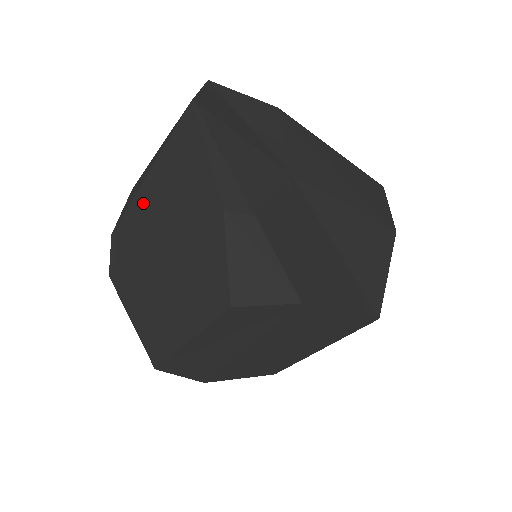
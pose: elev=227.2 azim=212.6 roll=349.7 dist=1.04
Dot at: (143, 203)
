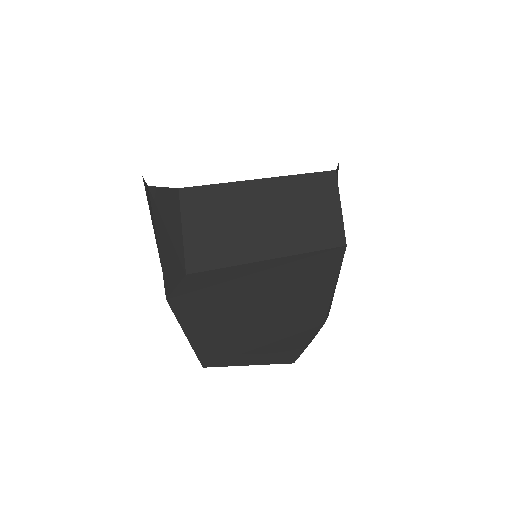
Dot at: (245, 276)
